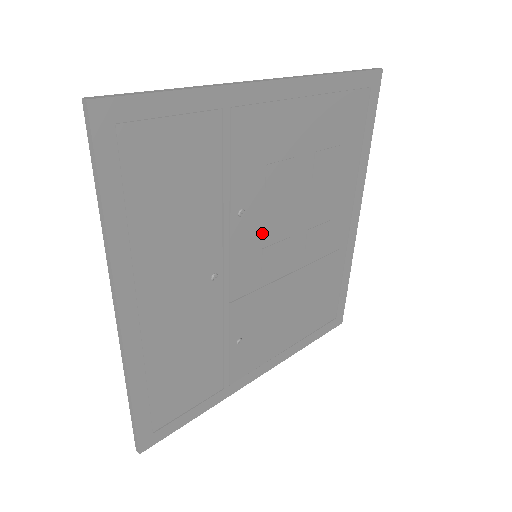
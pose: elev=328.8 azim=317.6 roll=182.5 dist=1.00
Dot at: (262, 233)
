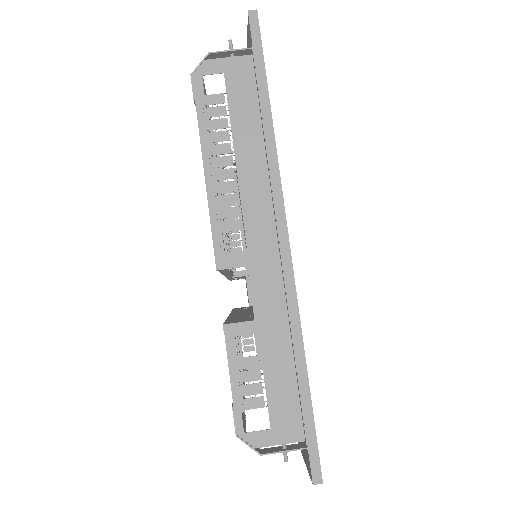
Dot at: occluded
